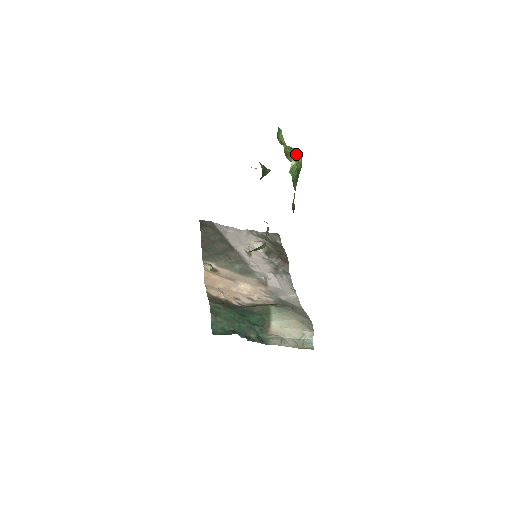
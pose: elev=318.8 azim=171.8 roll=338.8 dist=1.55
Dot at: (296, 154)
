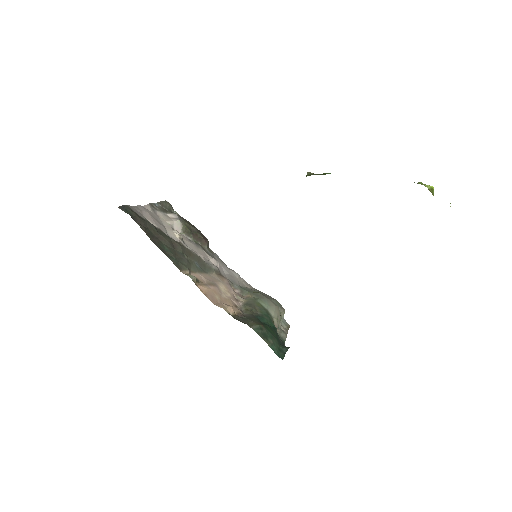
Dot at: (433, 190)
